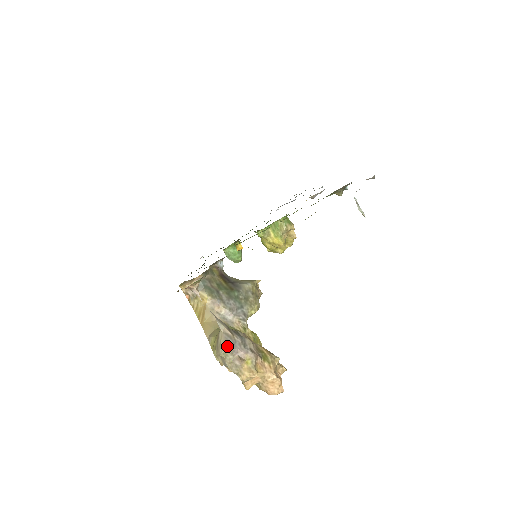
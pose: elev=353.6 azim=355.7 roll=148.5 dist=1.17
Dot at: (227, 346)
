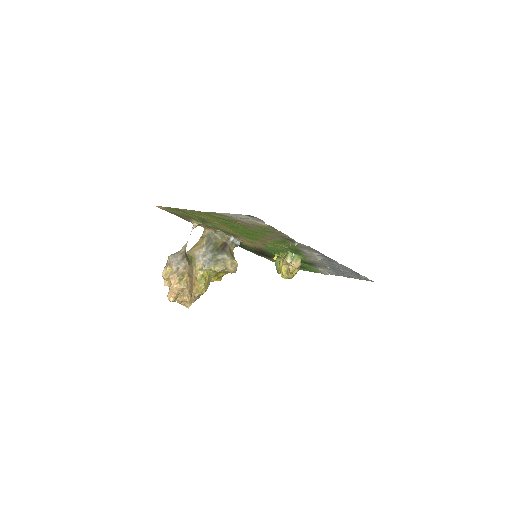
Dot at: (172, 254)
